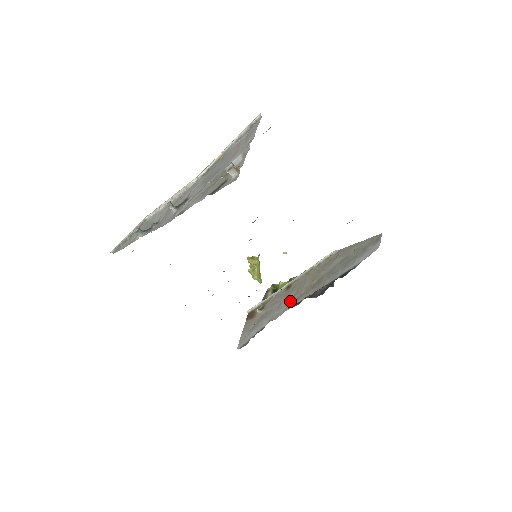
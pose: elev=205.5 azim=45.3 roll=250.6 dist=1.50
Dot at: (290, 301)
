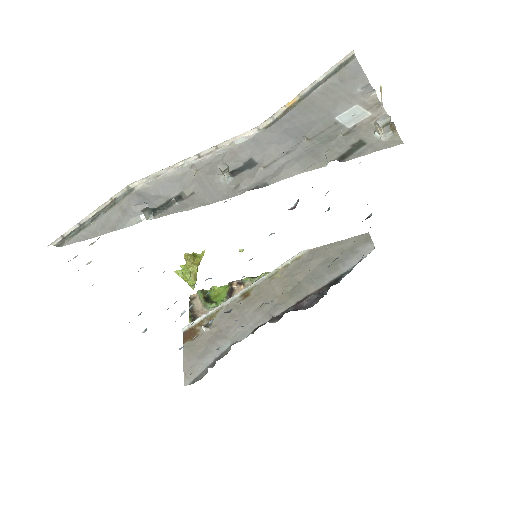
Dot at: (258, 314)
